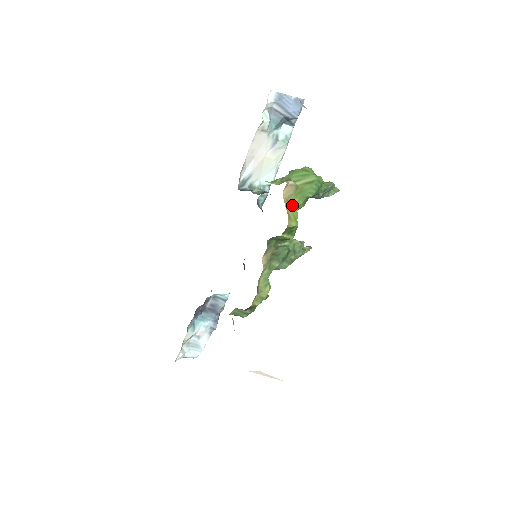
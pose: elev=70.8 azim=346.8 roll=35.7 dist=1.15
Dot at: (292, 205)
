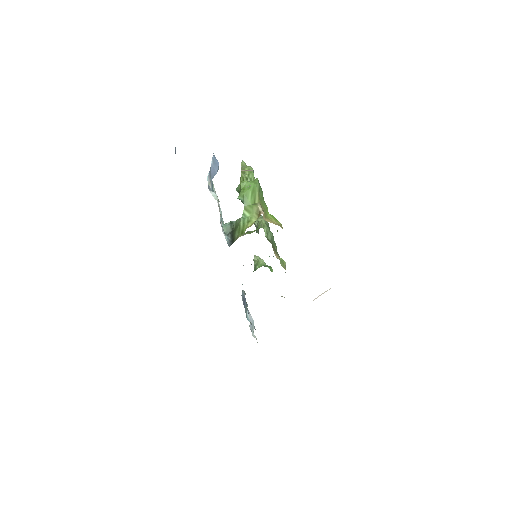
Dot at: (268, 216)
